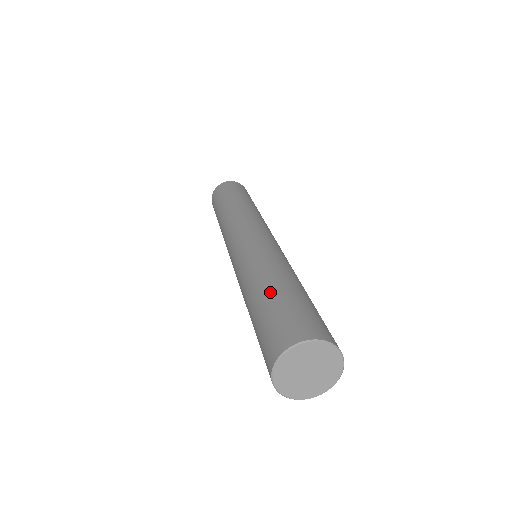
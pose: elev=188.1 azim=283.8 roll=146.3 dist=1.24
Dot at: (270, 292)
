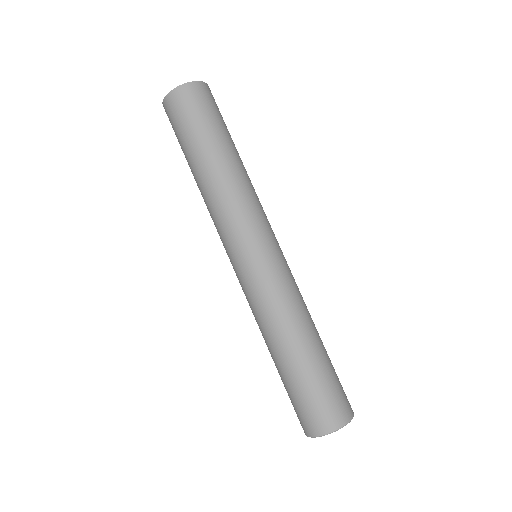
Dot at: (307, 362)
